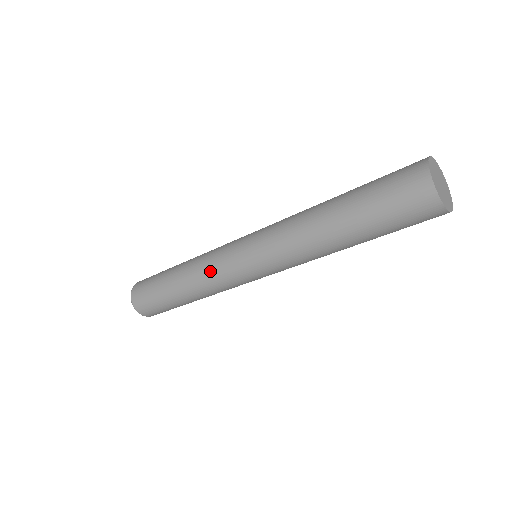
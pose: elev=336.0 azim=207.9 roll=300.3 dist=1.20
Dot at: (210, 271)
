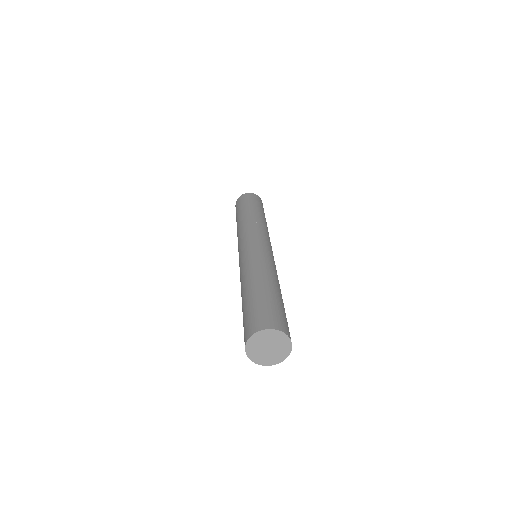
Dot at: (238, 238)
